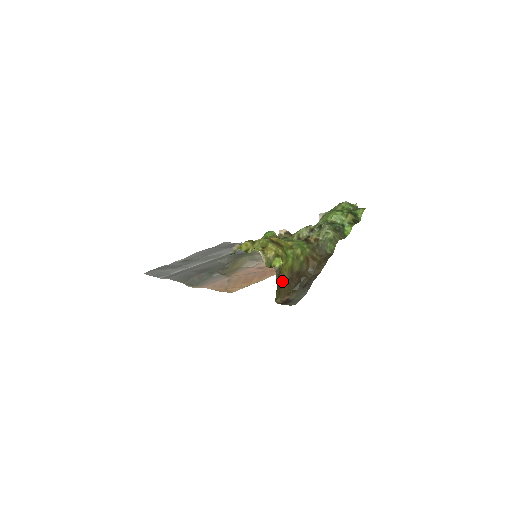
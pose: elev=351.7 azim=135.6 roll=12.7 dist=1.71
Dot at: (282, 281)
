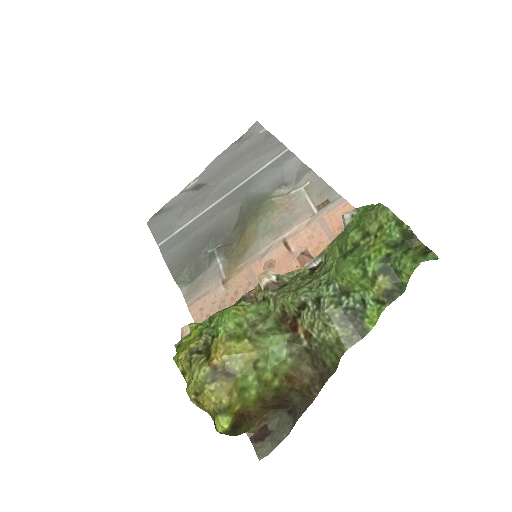
Dot at: (248, 415)
